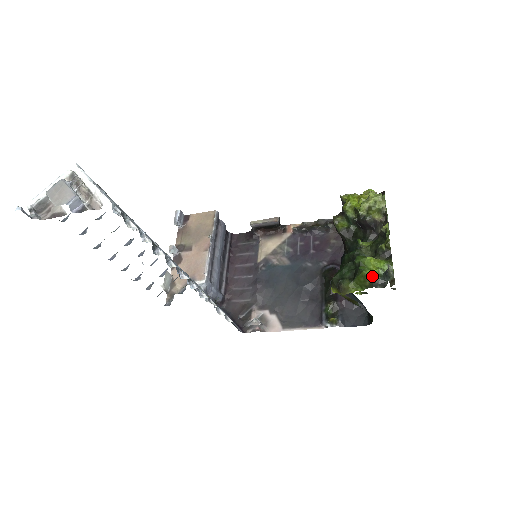
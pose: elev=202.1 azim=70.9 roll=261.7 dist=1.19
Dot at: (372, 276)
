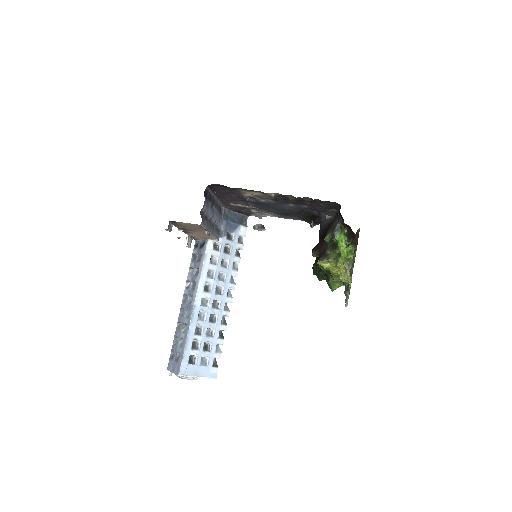
Dot at: occluded
